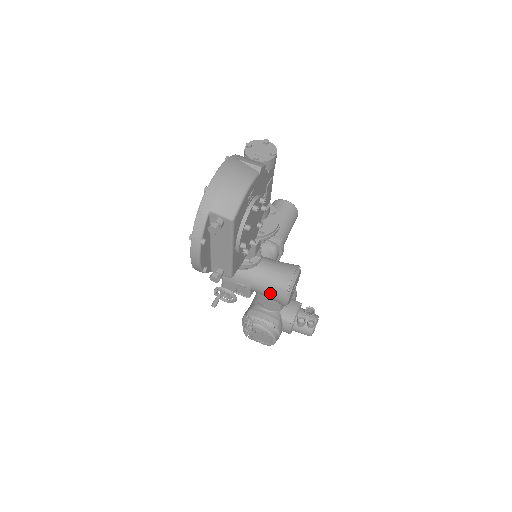
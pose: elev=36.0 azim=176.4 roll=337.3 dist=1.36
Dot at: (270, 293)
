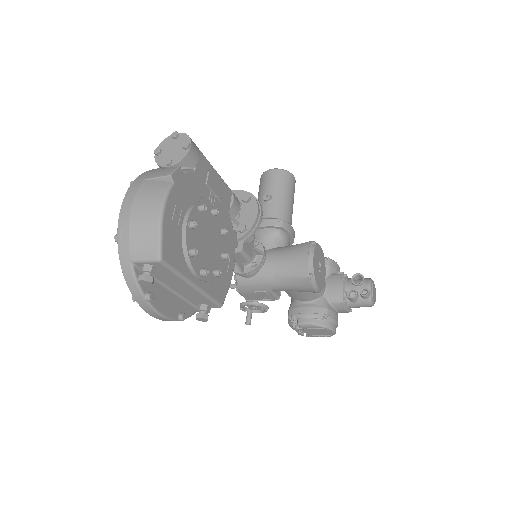
Dot at: (293, 288)
